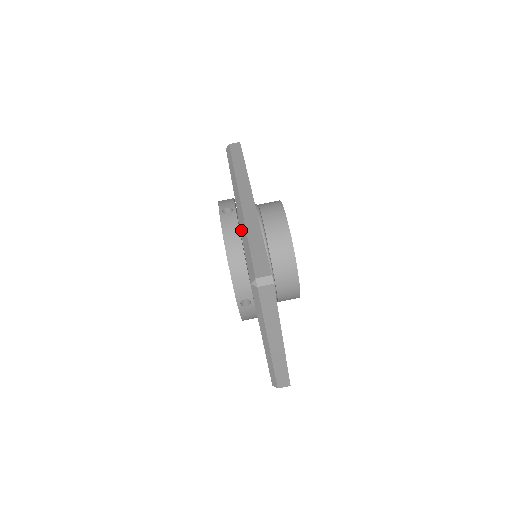
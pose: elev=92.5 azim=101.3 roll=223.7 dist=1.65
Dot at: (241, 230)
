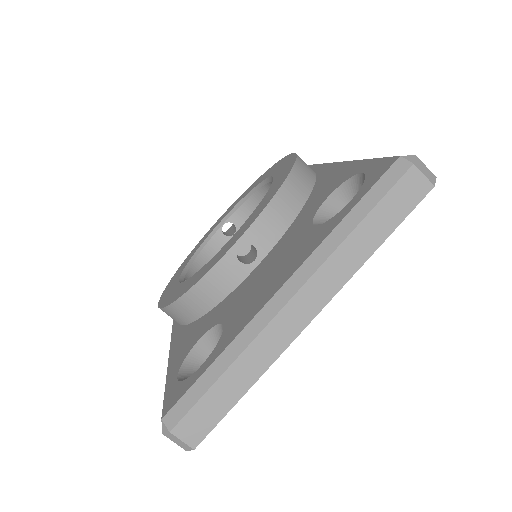
Dot at: occluded
